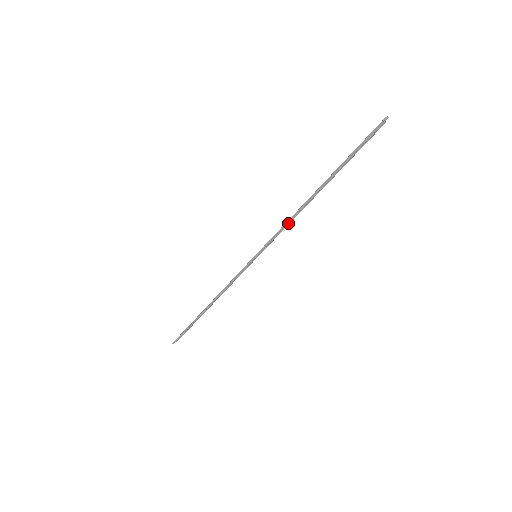
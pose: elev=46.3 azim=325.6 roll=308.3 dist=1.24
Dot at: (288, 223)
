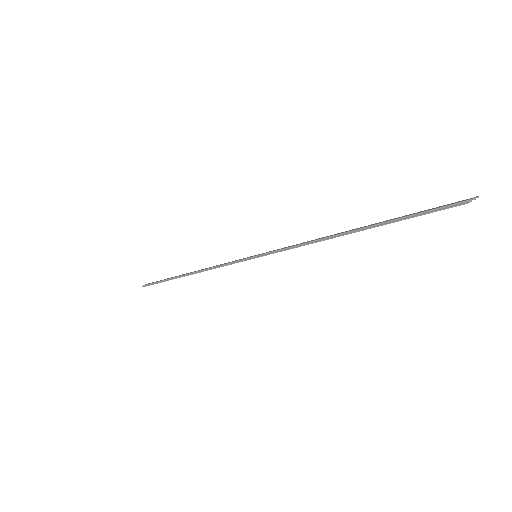
Dot at: occluded
